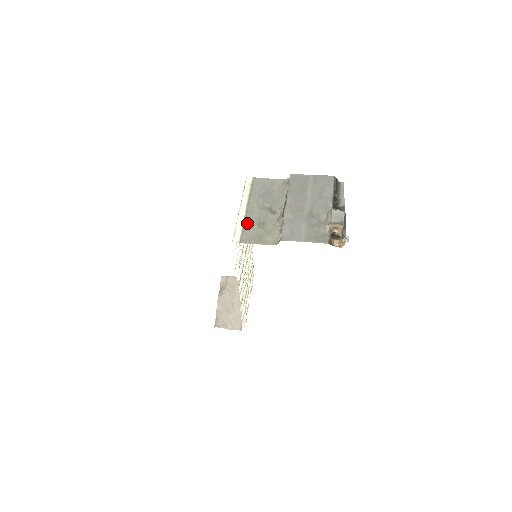
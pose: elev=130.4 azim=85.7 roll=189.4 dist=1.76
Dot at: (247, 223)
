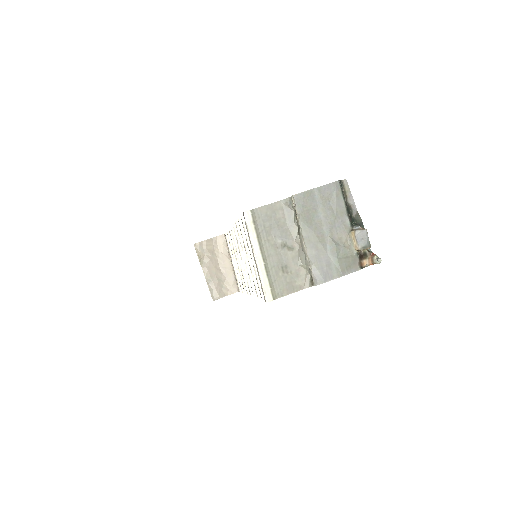
Dot at: (270, 273)
